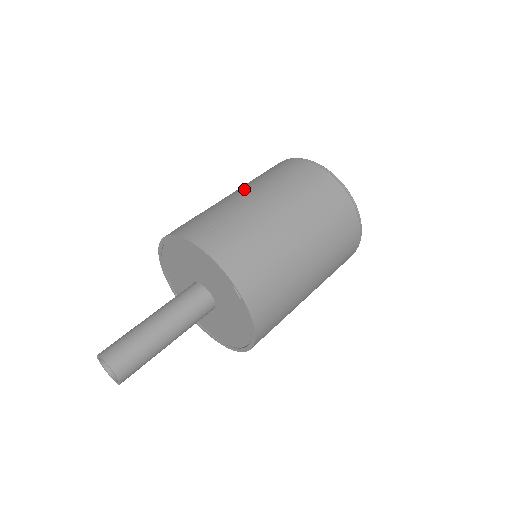
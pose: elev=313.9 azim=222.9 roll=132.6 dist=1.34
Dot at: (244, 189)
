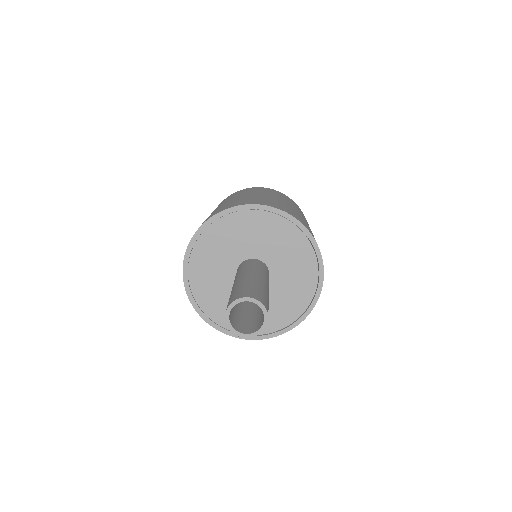
Dot at: occluded
